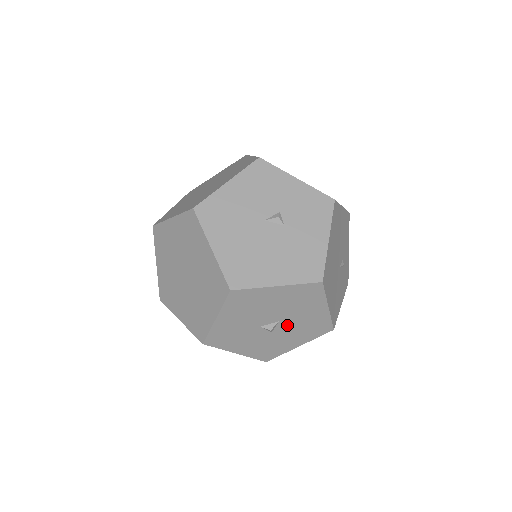
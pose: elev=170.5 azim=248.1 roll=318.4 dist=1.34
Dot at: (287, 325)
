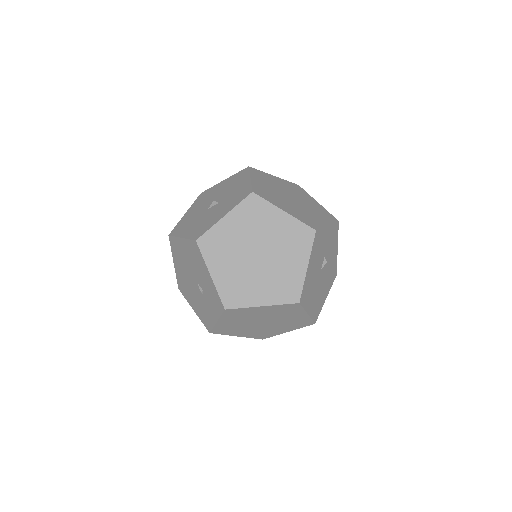
Dot at: occluded
